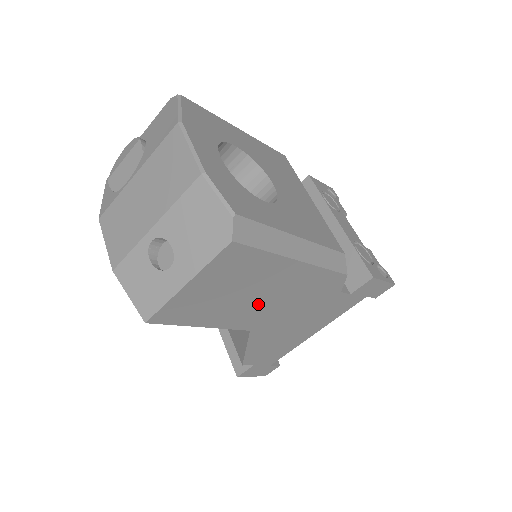
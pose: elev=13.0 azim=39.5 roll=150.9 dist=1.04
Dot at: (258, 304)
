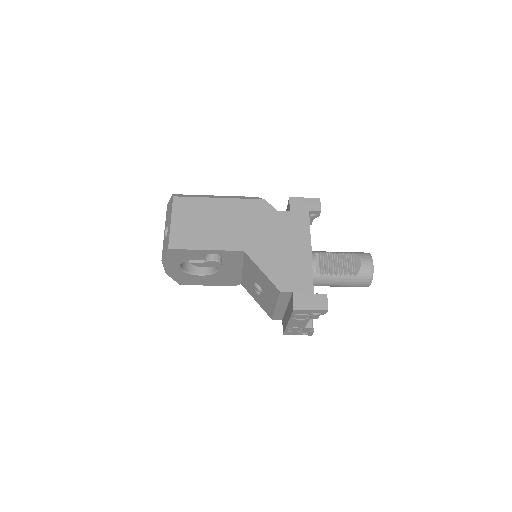
Dot at: (225, 229)
